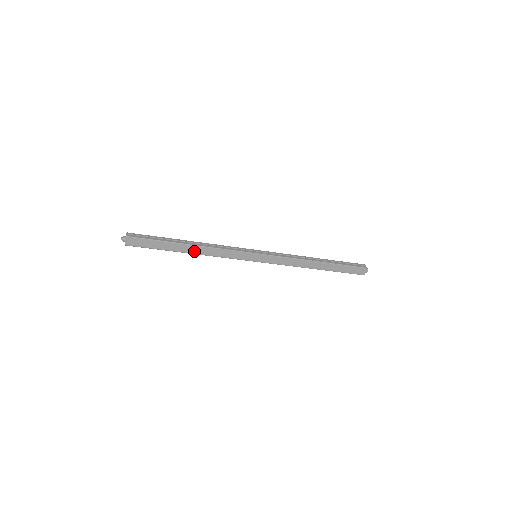
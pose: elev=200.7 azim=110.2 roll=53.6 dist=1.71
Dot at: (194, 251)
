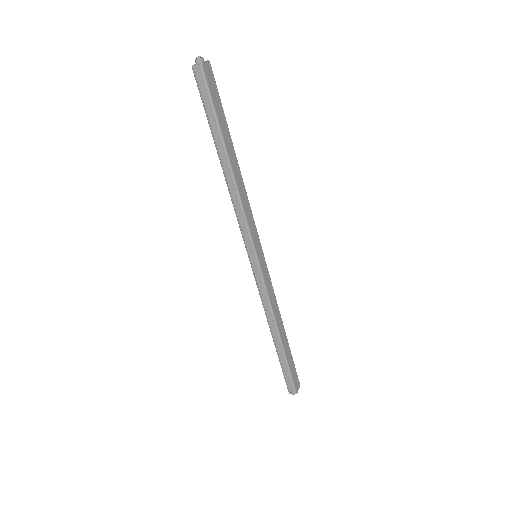
Dot at: (234, 170)
